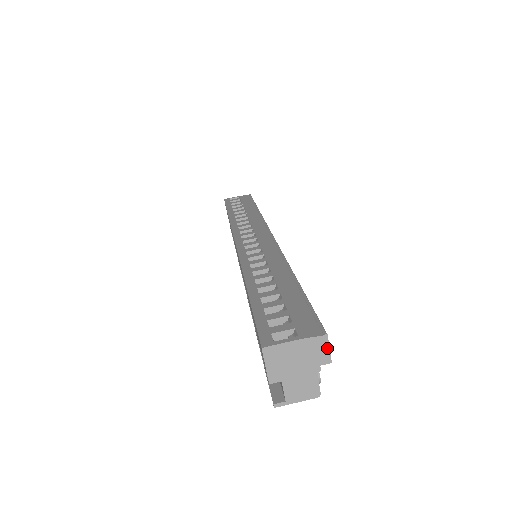
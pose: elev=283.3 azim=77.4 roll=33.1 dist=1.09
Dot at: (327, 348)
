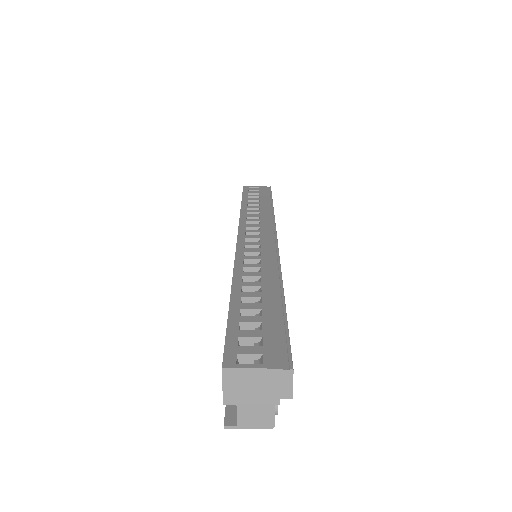
Dot at: (290, 383)
